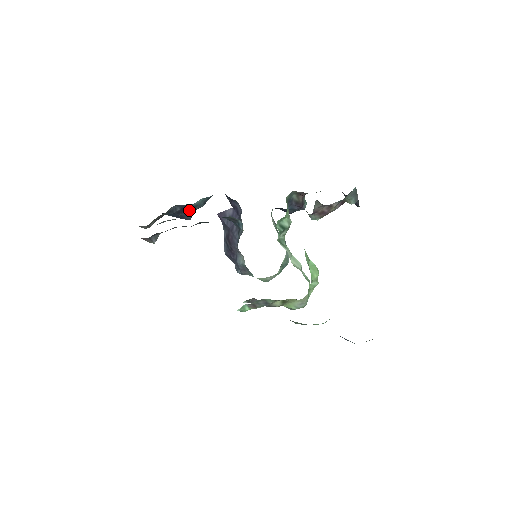
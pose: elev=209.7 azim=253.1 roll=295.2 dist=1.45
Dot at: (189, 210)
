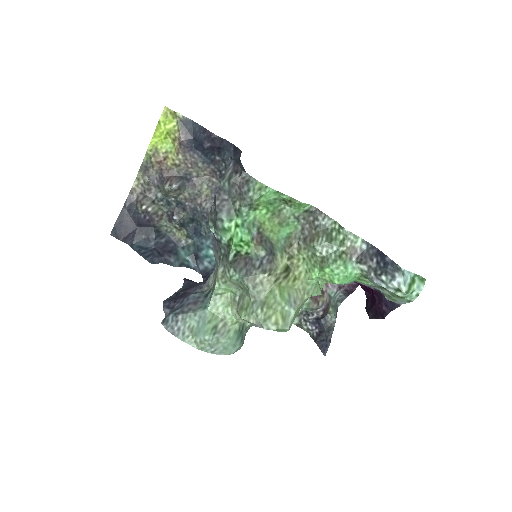
Dot at: (166, 253)
